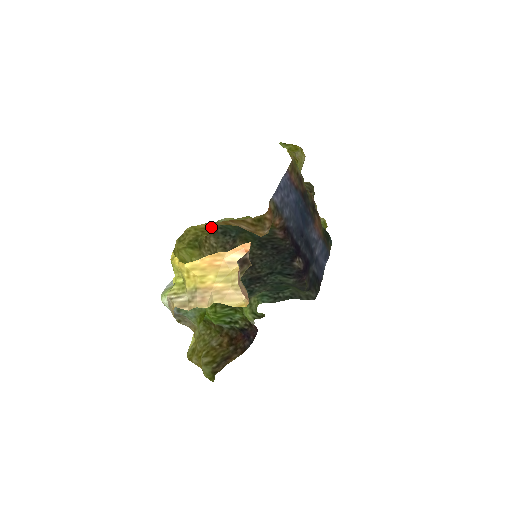
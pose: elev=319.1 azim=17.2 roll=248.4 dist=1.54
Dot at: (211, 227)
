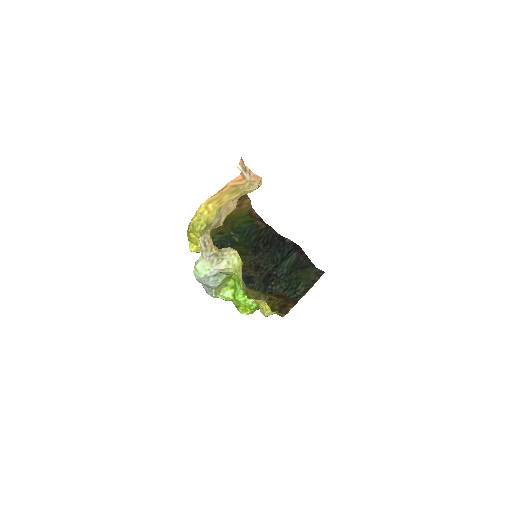
Dot at: occluded
